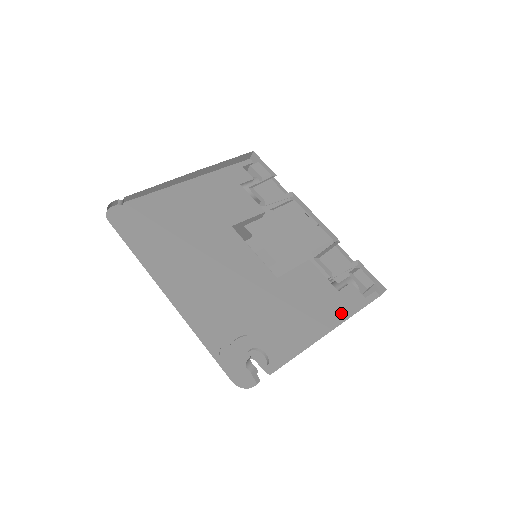
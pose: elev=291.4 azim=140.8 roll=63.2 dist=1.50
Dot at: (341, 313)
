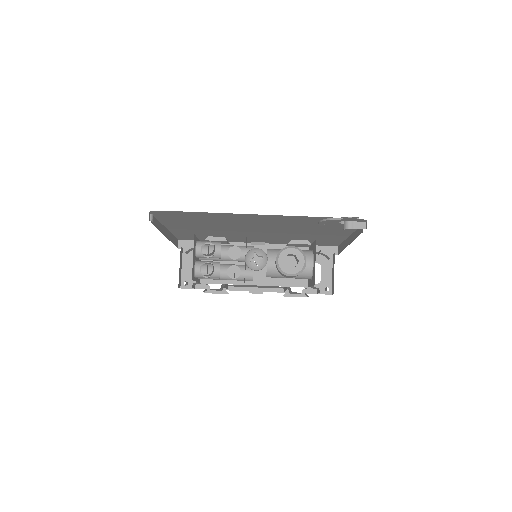
Dot at: occluded
